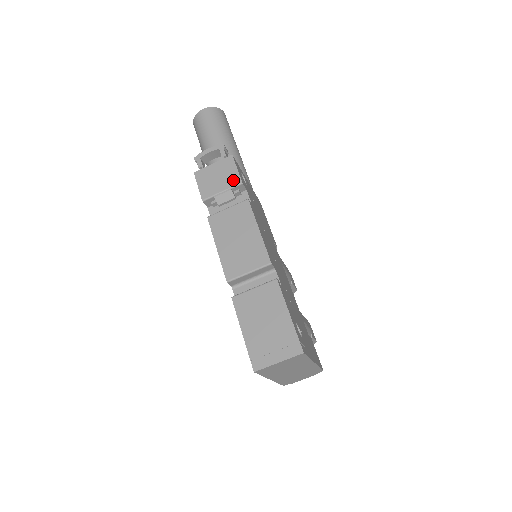
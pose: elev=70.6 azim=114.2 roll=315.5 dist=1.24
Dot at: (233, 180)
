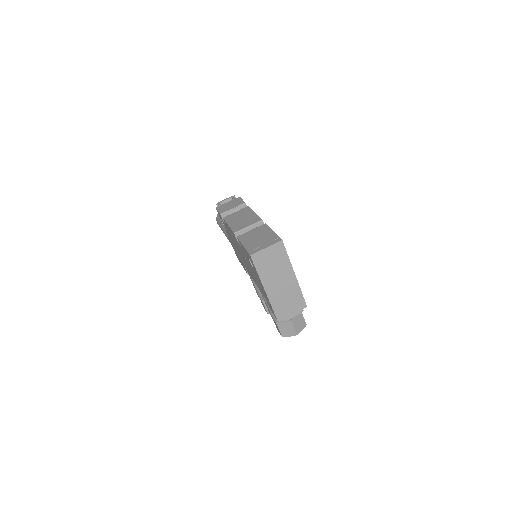
Dot at: (240, 203)
